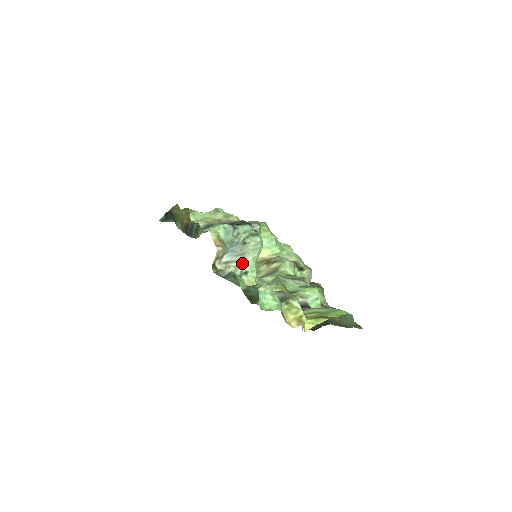
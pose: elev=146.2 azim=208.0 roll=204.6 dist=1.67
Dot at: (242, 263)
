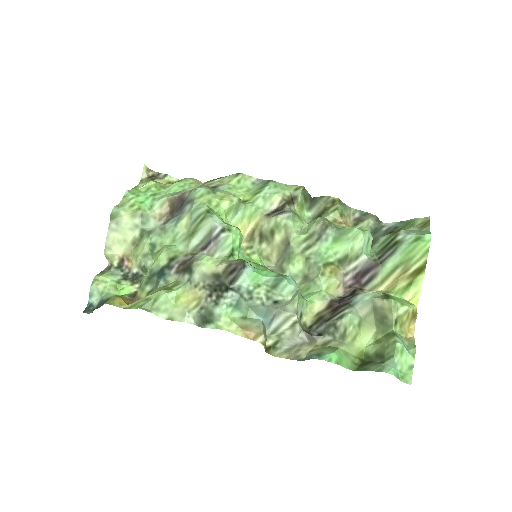
Dot at: (293, 318)
